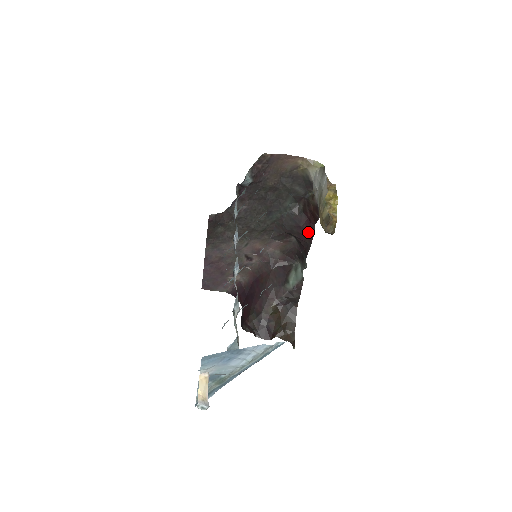
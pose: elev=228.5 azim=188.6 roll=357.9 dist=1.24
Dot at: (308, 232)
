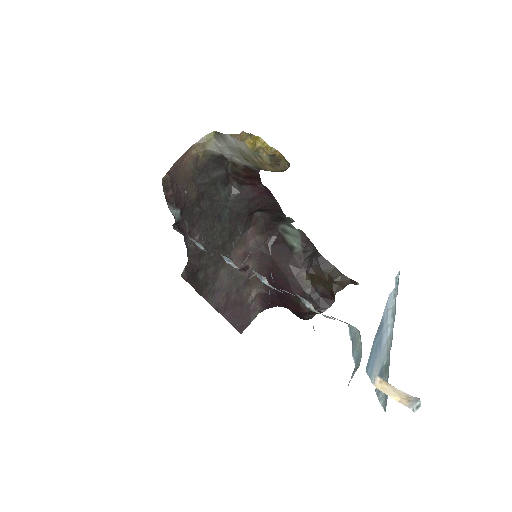
Dot at: (263, 194)
